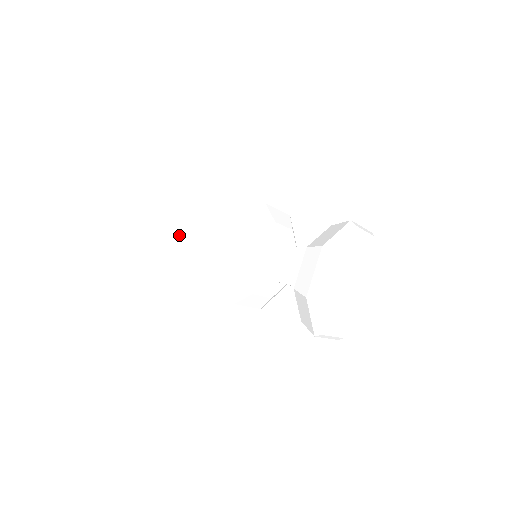
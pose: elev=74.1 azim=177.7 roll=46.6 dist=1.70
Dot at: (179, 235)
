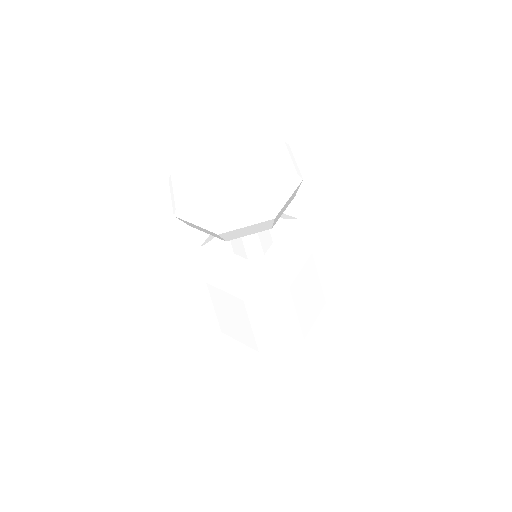
Dot at: occluded
